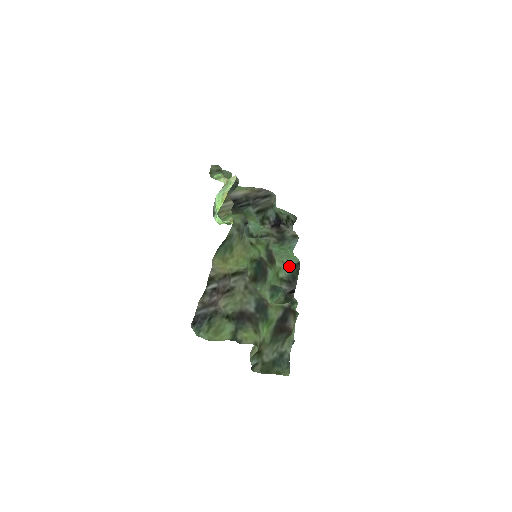
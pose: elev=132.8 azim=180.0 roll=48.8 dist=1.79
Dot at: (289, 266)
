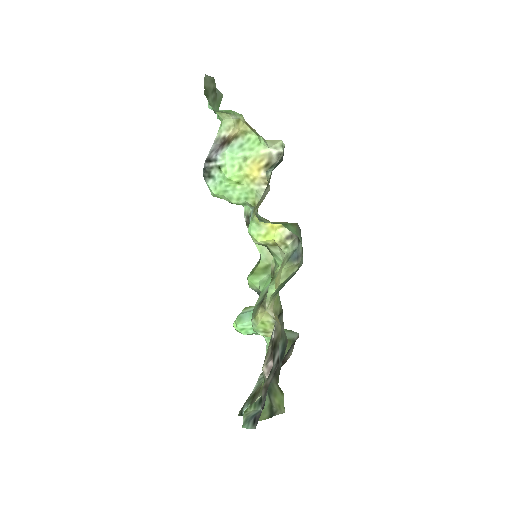
Dot at: occluded
